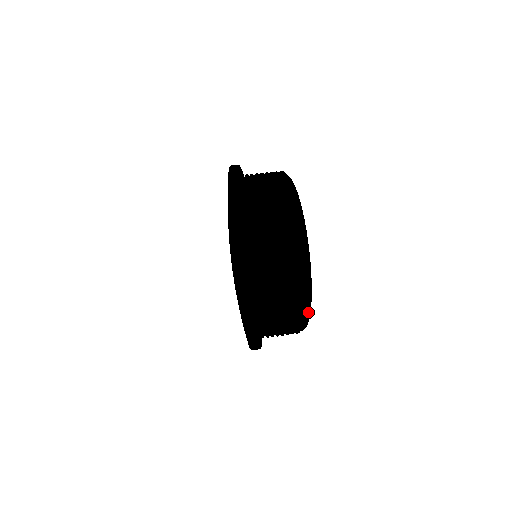
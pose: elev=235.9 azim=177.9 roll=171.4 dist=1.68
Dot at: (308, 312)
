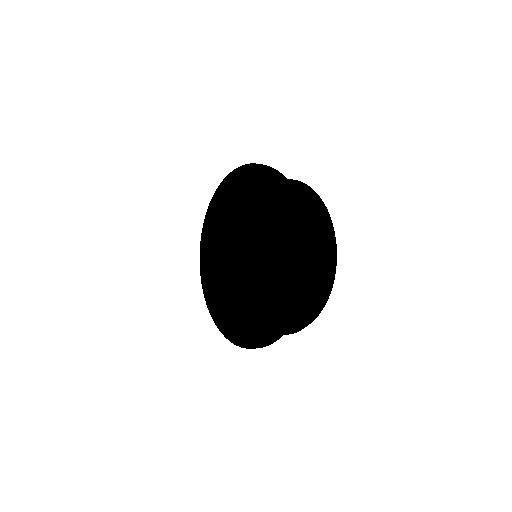
Dot at: occluded
